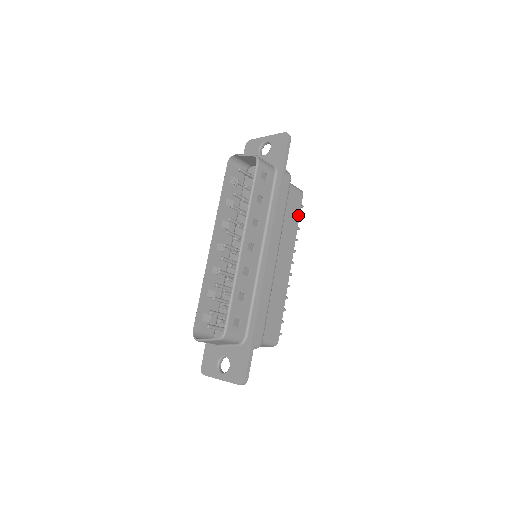
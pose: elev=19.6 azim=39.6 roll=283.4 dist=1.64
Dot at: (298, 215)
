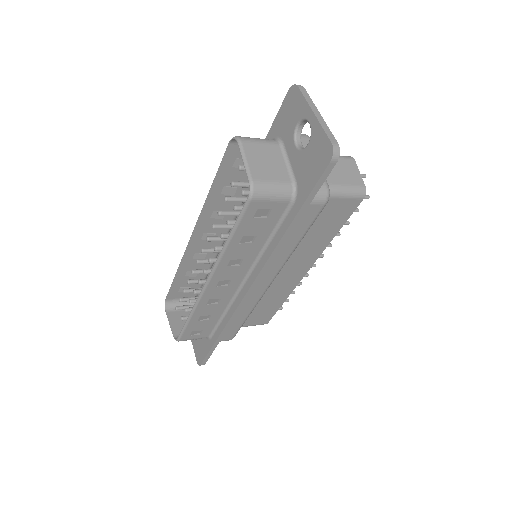
Dot at: (341, 224)
